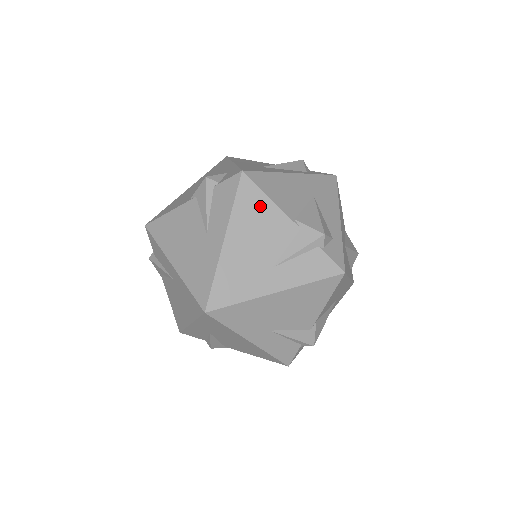
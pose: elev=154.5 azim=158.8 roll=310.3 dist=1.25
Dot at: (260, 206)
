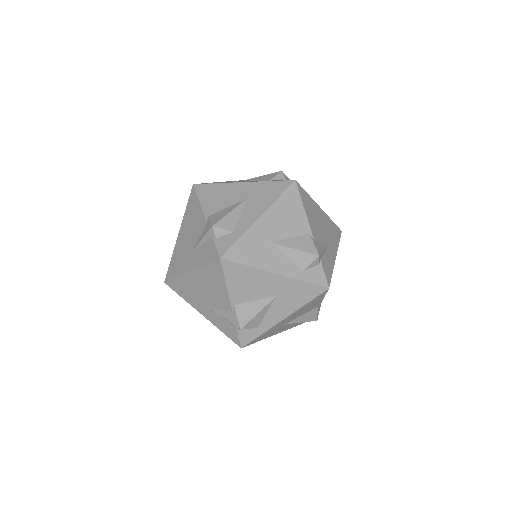
Dot at: (218, 281)
